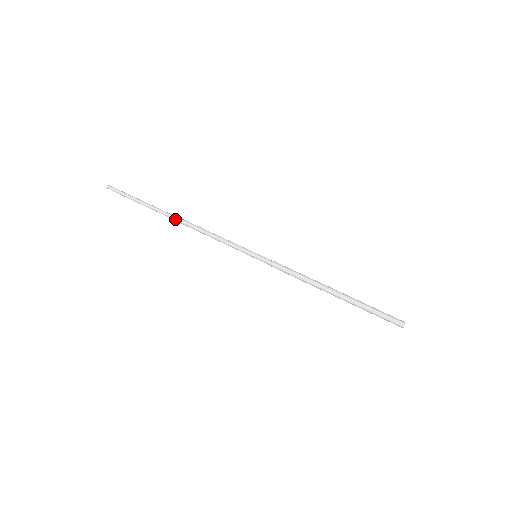
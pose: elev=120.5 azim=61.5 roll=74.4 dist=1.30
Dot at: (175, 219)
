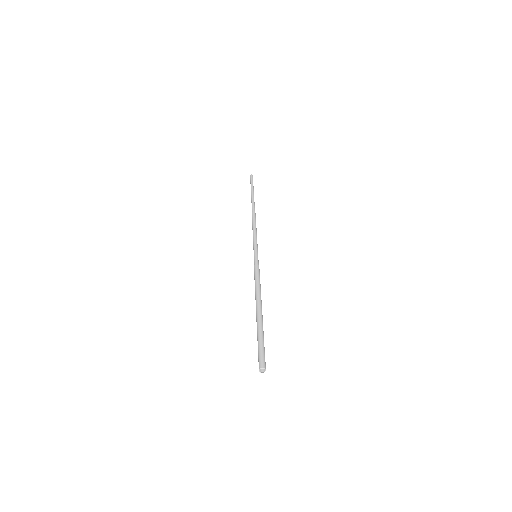
Dot at: (252, 209)
